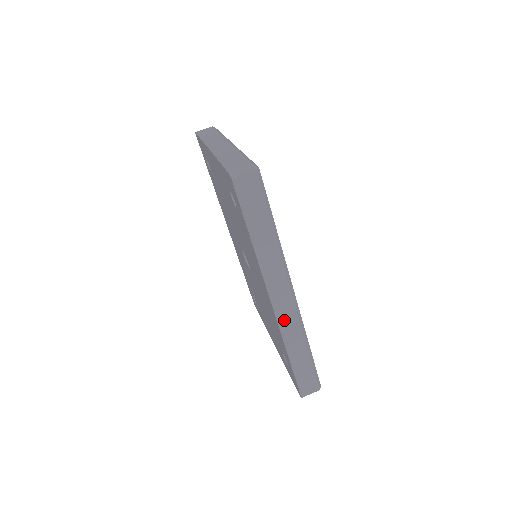
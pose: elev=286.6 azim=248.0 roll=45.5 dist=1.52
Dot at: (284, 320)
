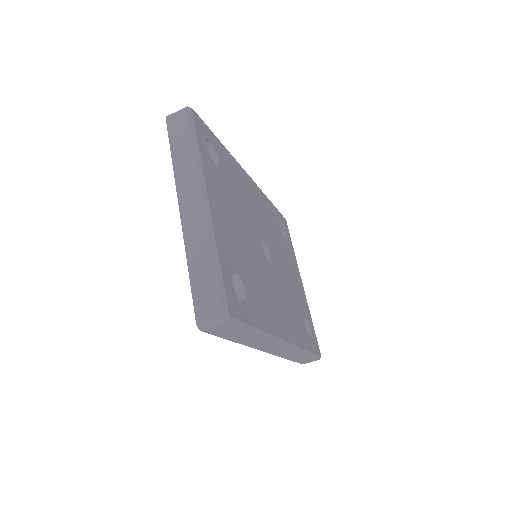
Dot at: (279, 353)
